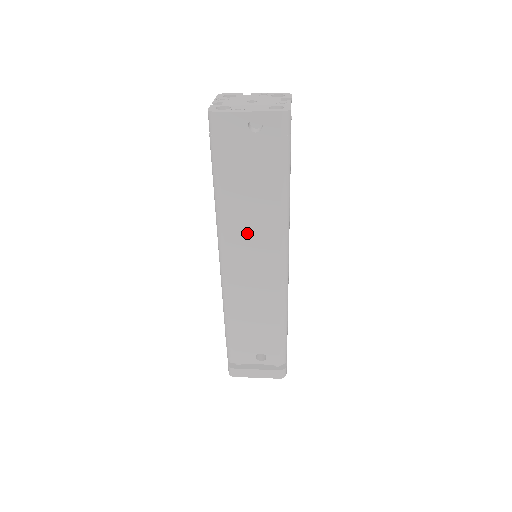
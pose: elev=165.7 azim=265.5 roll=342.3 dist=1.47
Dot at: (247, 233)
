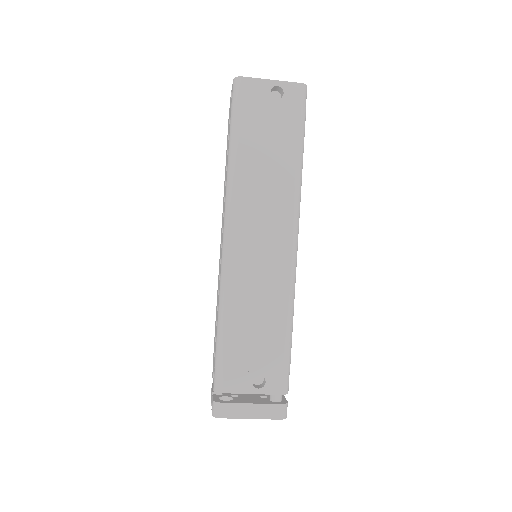
Dot at: (259, 203)
